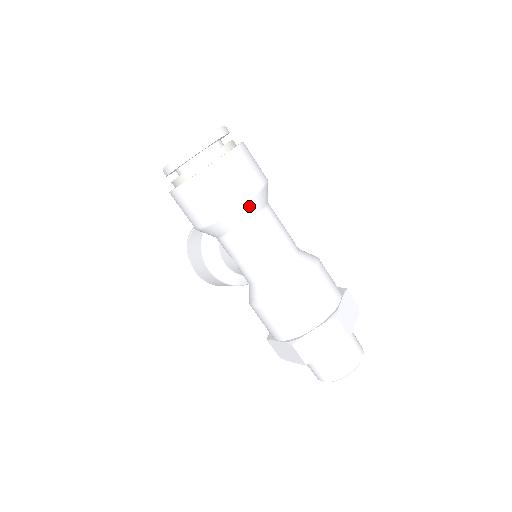
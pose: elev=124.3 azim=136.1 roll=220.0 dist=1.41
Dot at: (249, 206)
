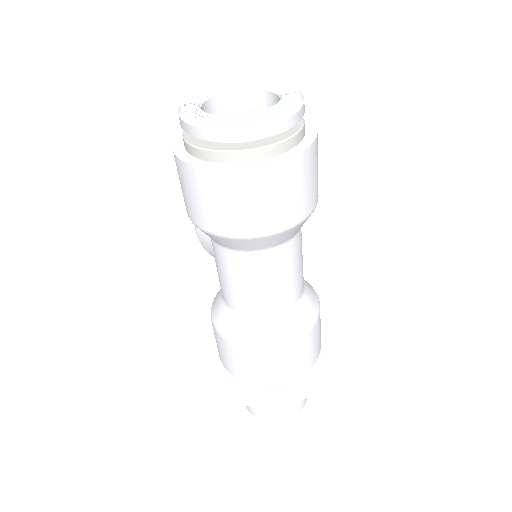
Dot at: (255, 242)
